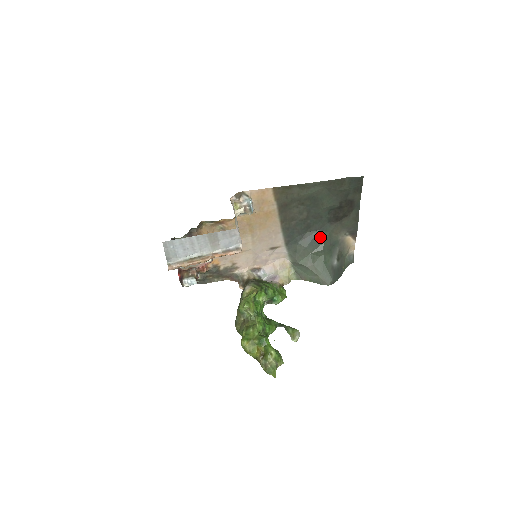
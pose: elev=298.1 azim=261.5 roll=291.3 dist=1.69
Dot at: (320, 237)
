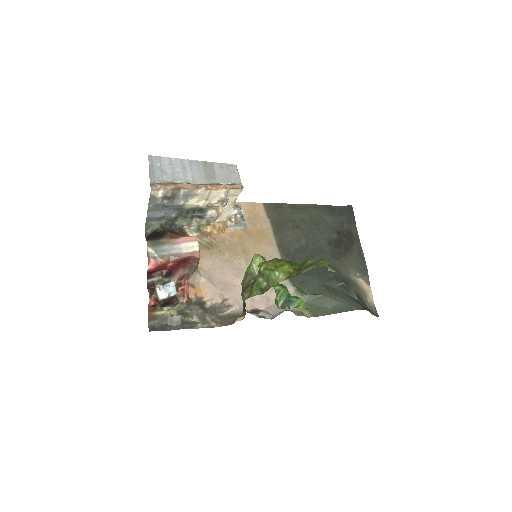
Dot at: occluded
